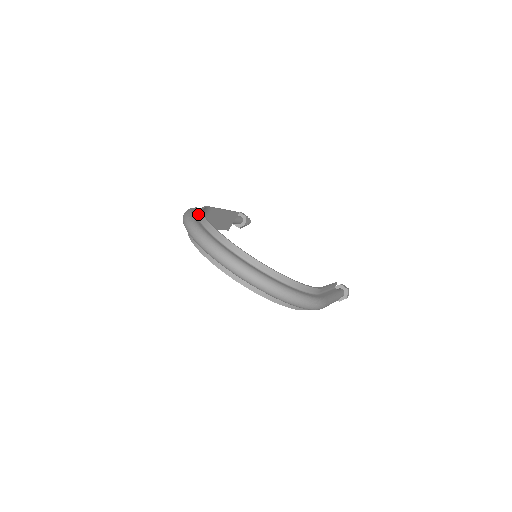
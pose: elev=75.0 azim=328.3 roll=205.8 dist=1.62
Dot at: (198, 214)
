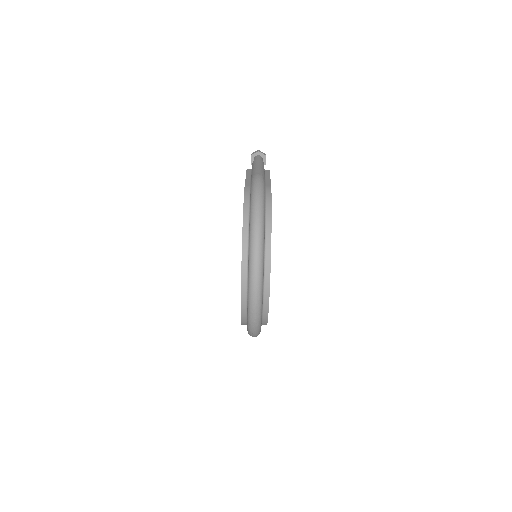
Dot at: (266, 211)
